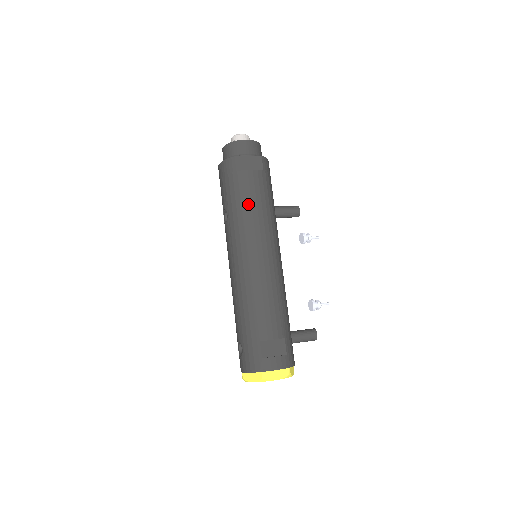
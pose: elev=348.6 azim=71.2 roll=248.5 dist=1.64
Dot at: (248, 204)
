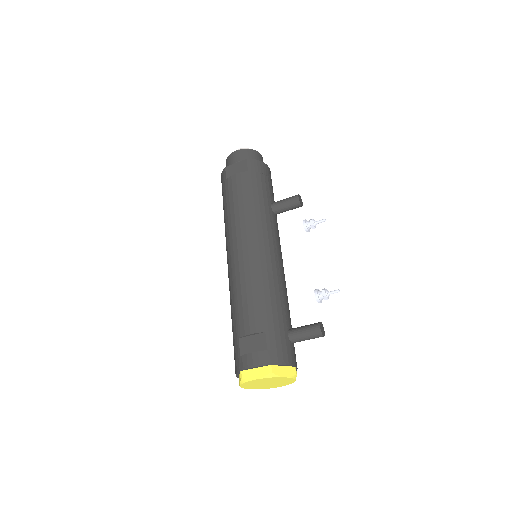
Dot at: (231, 206)
